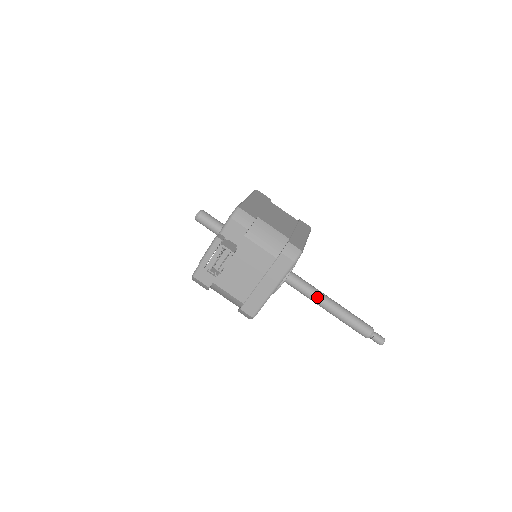
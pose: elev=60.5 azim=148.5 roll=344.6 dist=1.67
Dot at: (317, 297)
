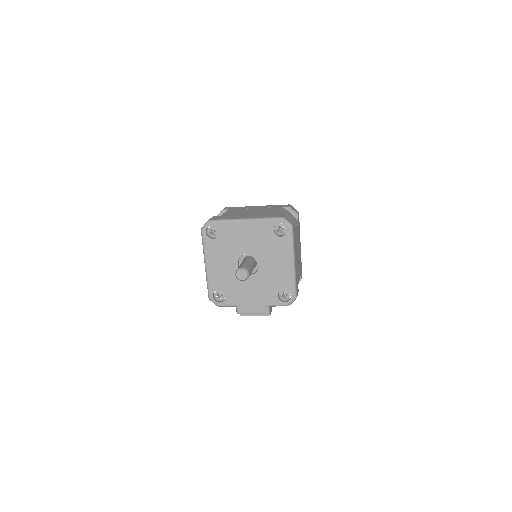
Dot at: occluded
